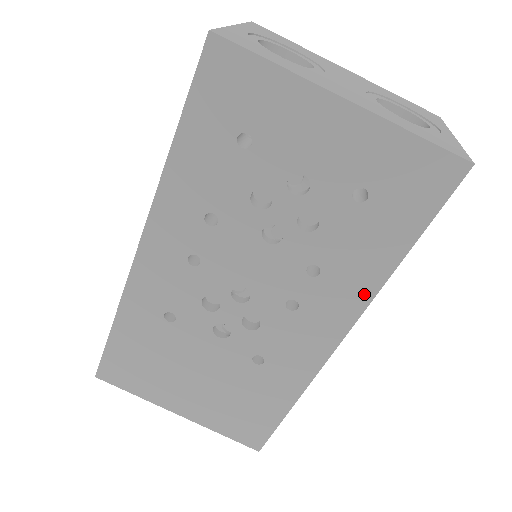
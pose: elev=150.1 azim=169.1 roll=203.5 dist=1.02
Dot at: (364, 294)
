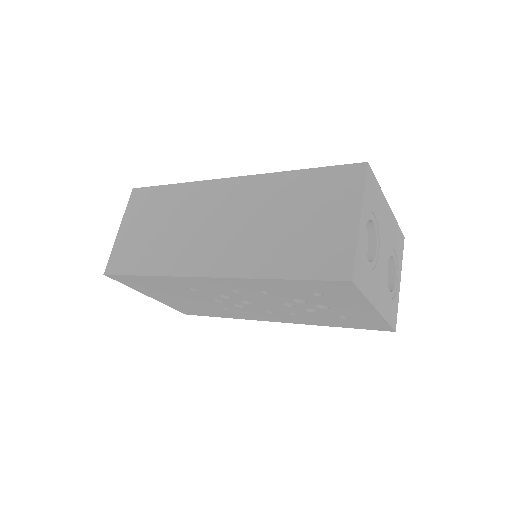
Dot at: (307, 323)
